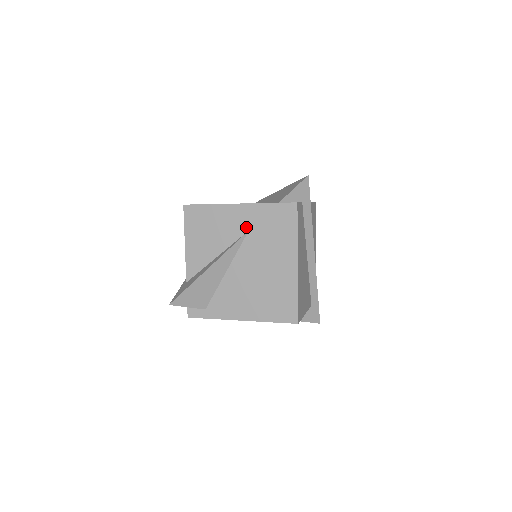
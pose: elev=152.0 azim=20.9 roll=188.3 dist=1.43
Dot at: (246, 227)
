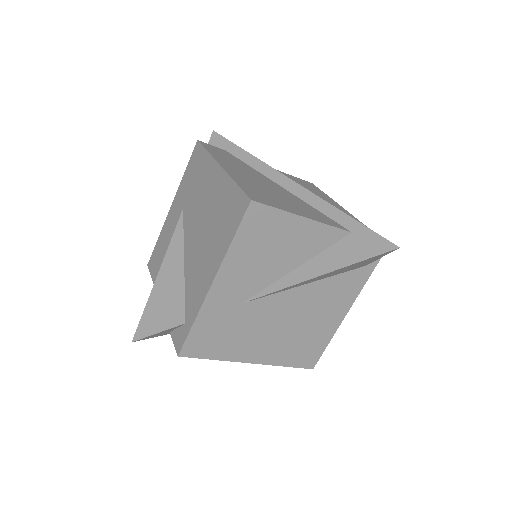
Dot at: (181, 210)
